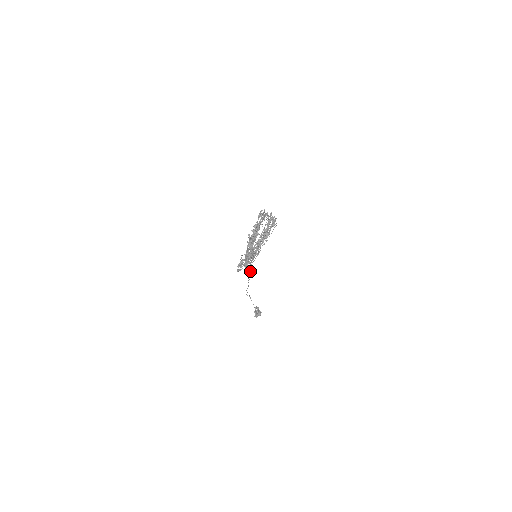
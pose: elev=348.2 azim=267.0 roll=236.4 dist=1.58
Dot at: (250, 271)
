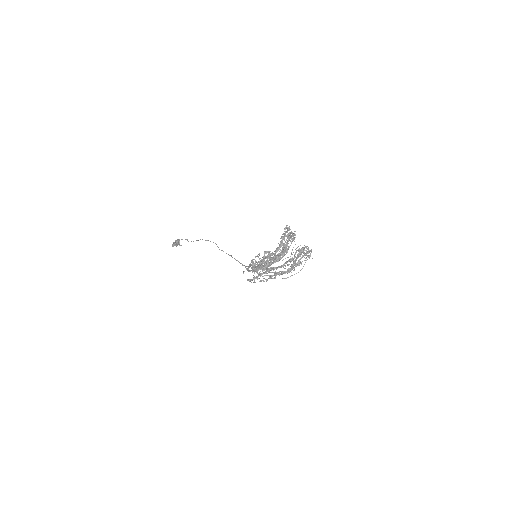
Dot at: (240, 263)
